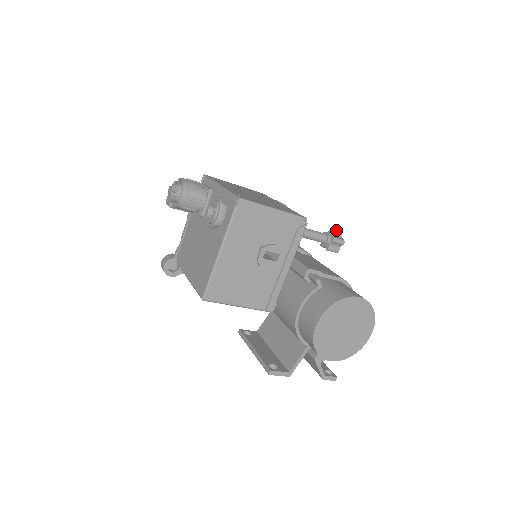
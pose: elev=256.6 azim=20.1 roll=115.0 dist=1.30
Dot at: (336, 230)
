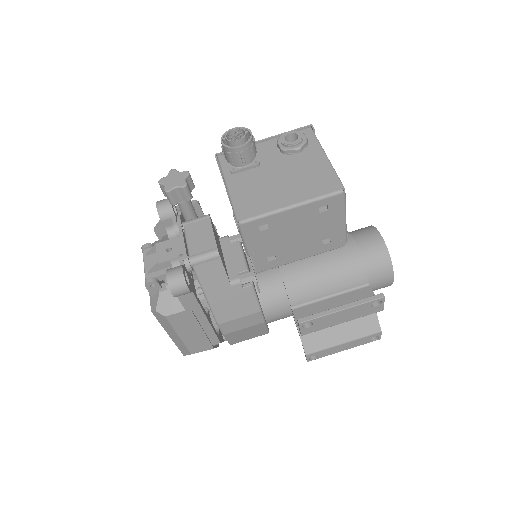
Dot at: occluded
